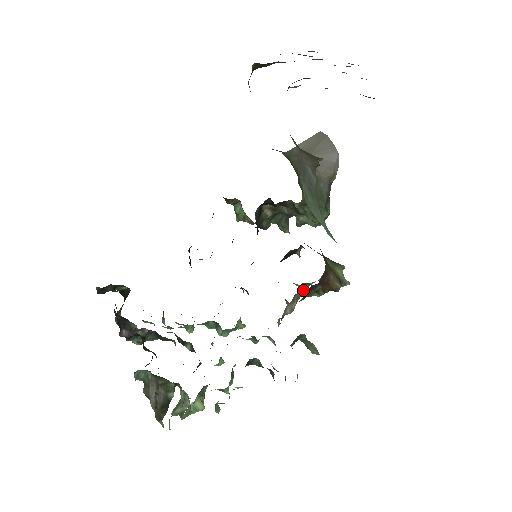
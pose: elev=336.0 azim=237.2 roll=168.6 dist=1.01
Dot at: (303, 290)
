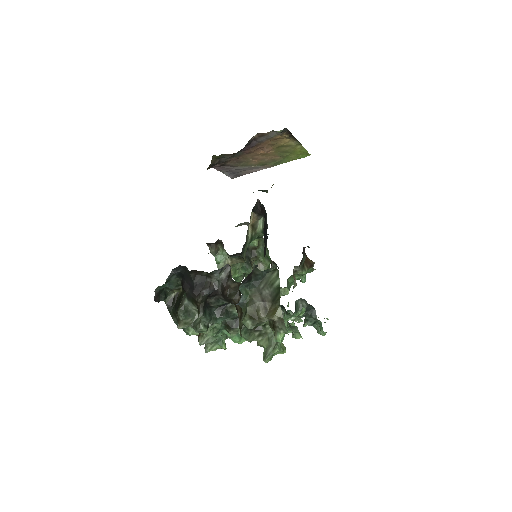
Dot at: (294, 274)
